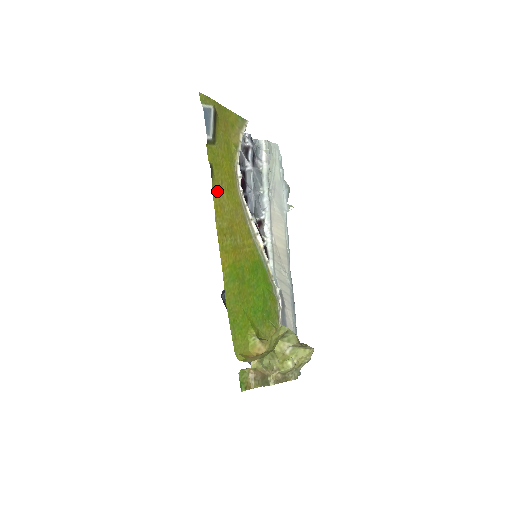
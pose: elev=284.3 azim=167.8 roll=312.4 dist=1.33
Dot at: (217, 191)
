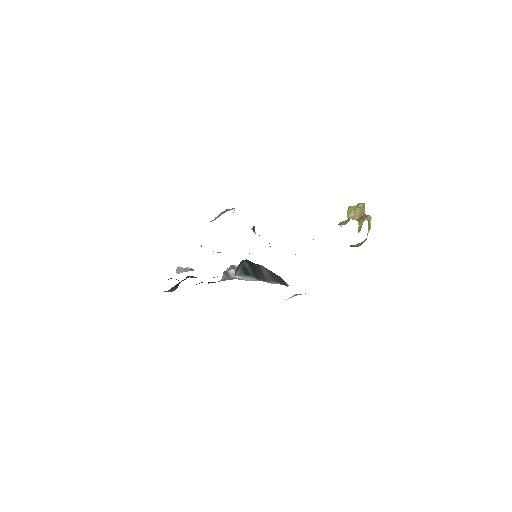
Dot at: occluded
